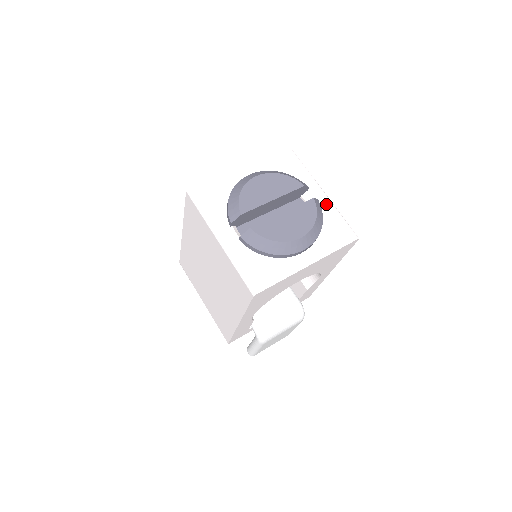
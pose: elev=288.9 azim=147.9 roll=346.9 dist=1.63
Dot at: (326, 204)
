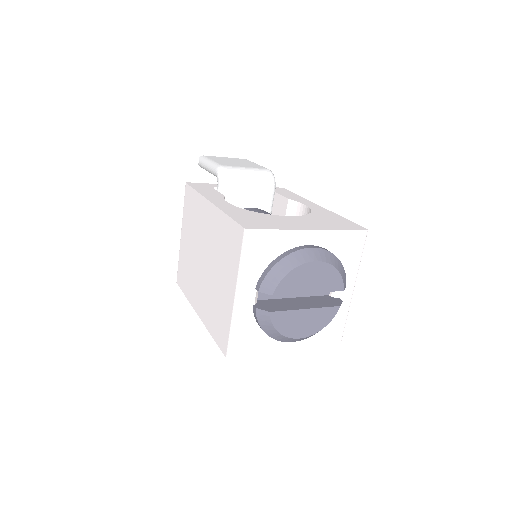
Dot at: (345, 303)
